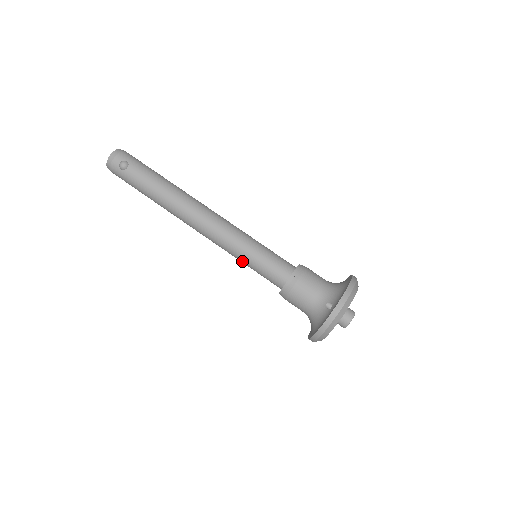
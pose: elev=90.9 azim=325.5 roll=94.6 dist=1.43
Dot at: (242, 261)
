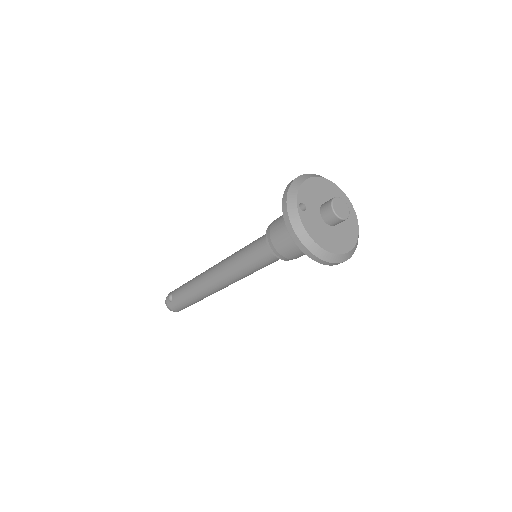
Dot at: (248, 270)
